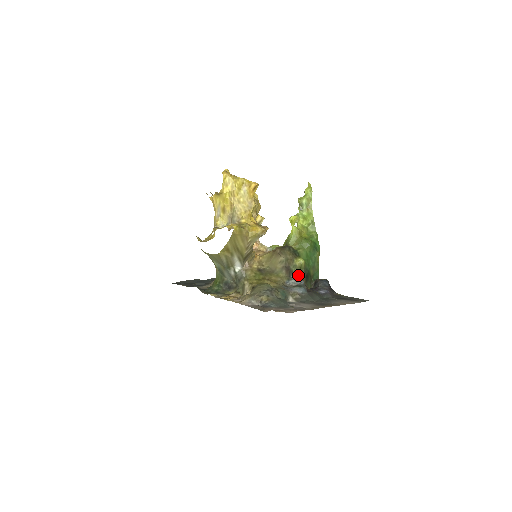
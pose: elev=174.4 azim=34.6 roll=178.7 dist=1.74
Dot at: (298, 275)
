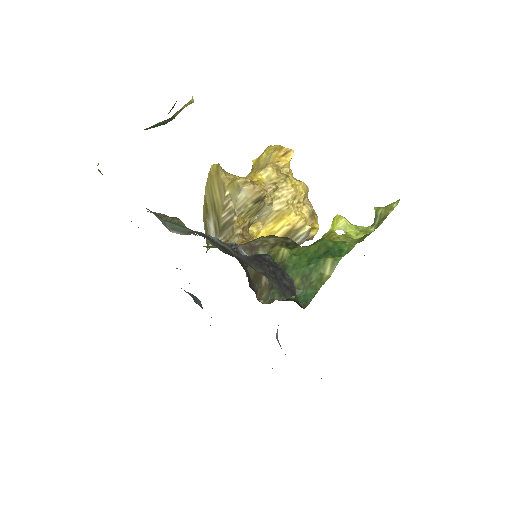
Dot at: occluded
